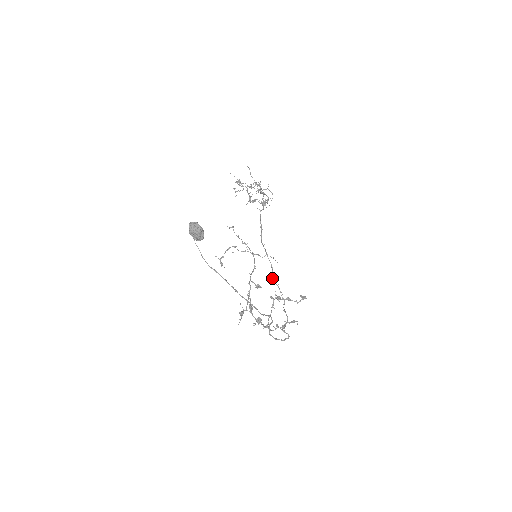
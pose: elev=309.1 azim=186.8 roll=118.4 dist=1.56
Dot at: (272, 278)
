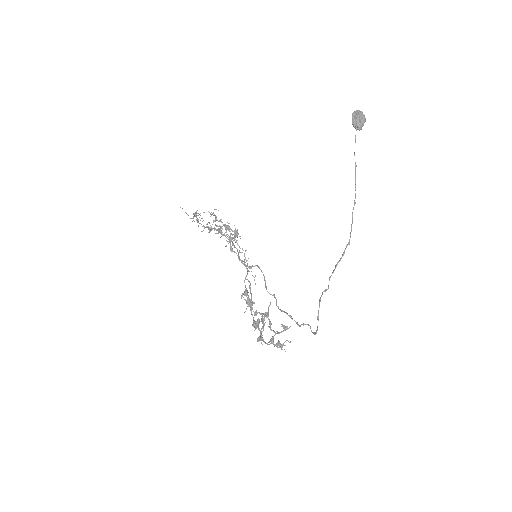
Dot at: (266, 287)
